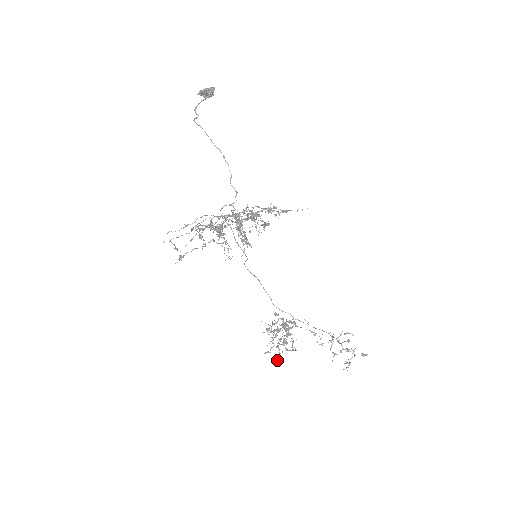
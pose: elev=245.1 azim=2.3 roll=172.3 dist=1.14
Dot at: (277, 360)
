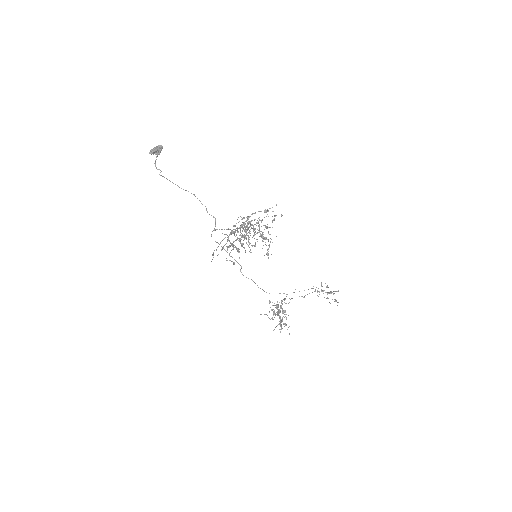
Dot at: (289, 333)
